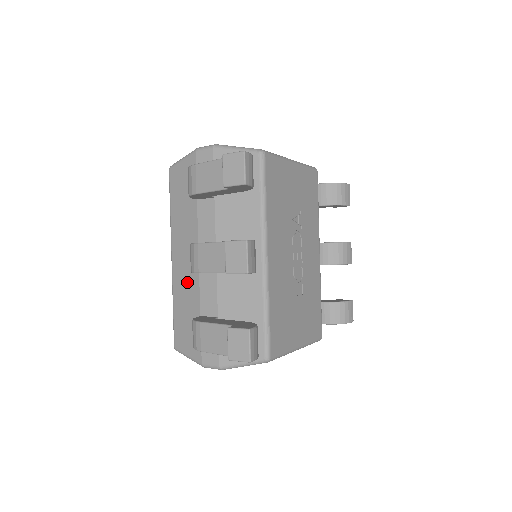
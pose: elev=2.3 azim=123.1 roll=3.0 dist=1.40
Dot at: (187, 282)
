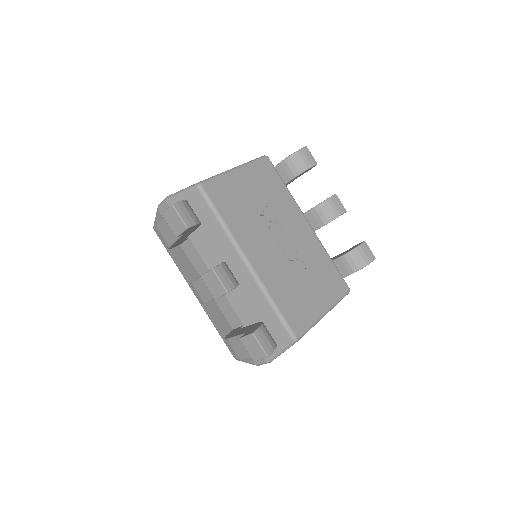
Dot at: (212, 308)
